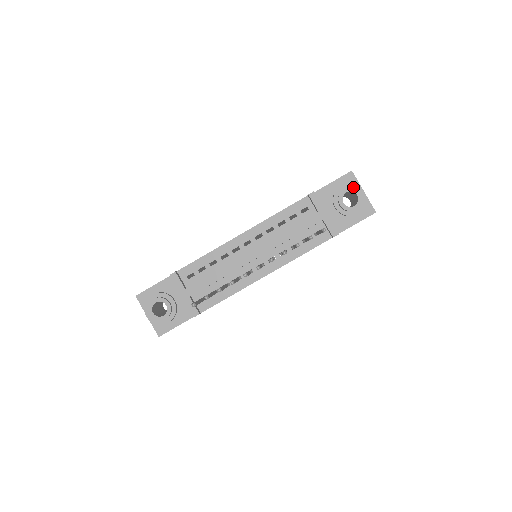
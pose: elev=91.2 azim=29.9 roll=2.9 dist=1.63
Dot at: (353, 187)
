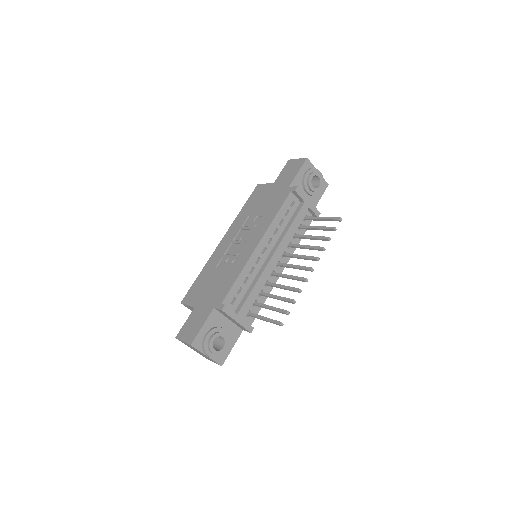
Dot at: (313, 171)
